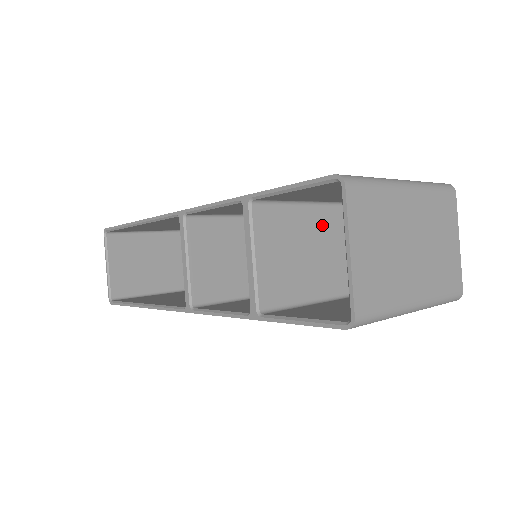
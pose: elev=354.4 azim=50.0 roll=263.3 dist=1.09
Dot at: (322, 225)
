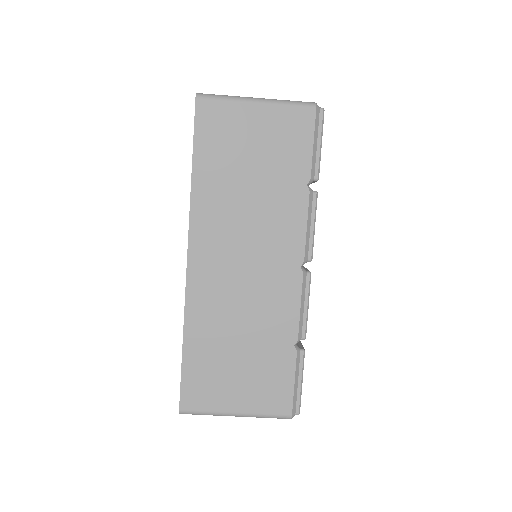
Dot at: occluded
